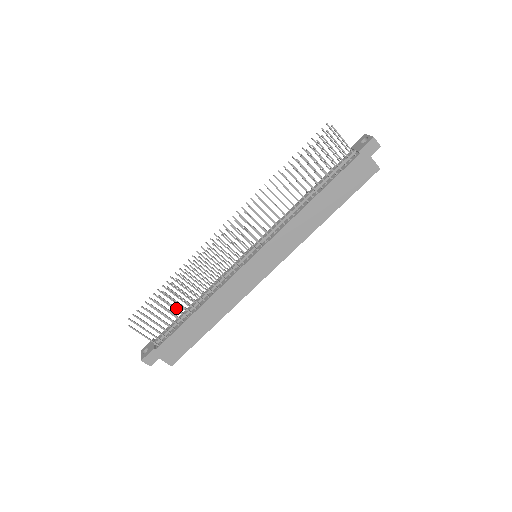
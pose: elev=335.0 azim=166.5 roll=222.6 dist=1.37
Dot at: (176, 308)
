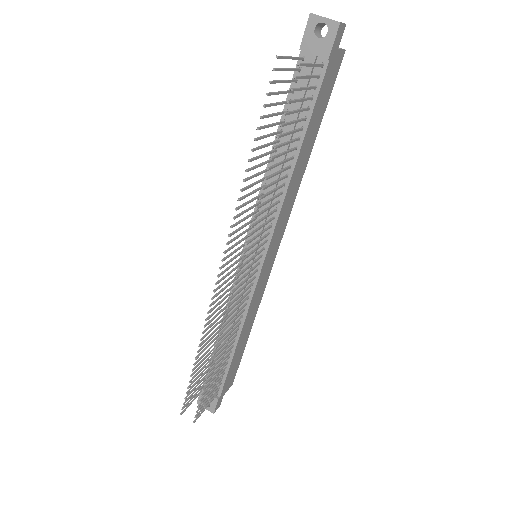
Dot at: (220, 367)
